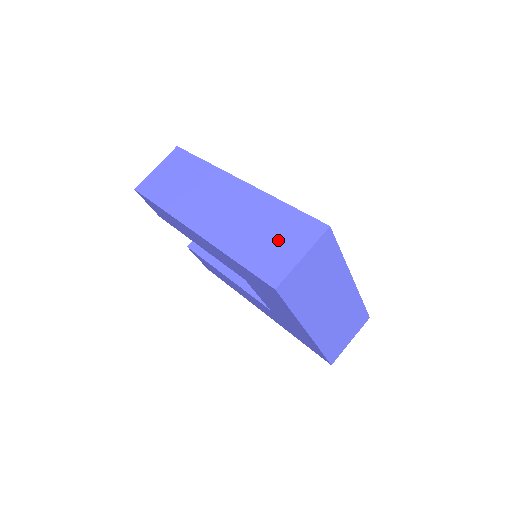
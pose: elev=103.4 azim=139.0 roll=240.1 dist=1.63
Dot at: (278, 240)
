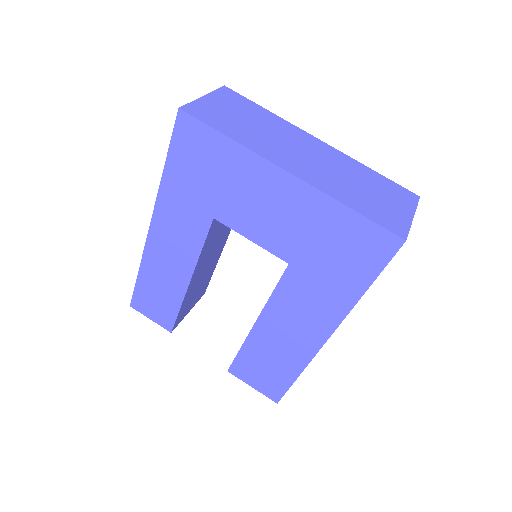
Dot at: occluded
